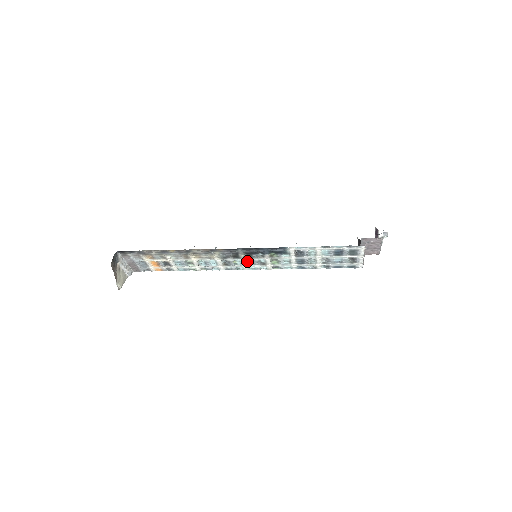
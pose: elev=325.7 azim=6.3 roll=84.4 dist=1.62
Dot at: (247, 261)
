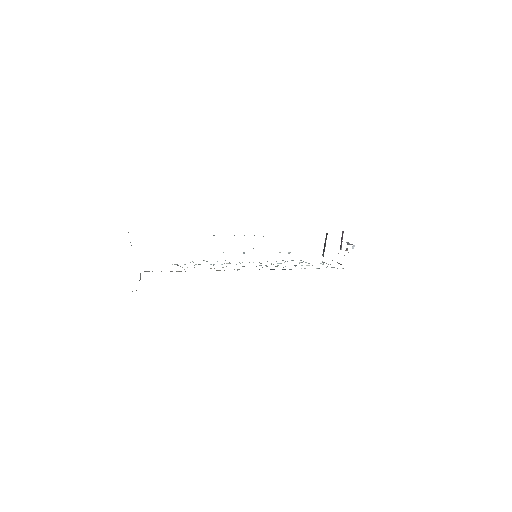
Dot at: occluded
